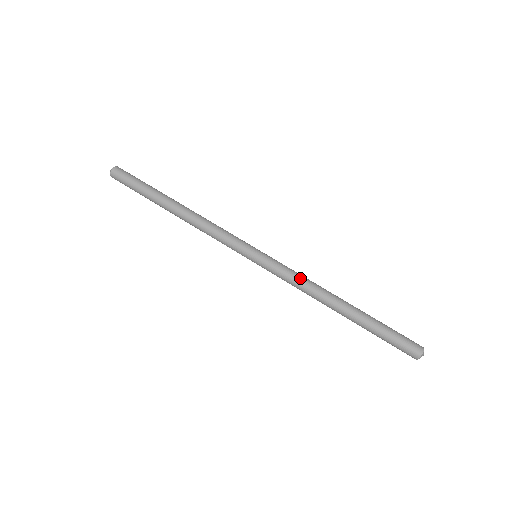
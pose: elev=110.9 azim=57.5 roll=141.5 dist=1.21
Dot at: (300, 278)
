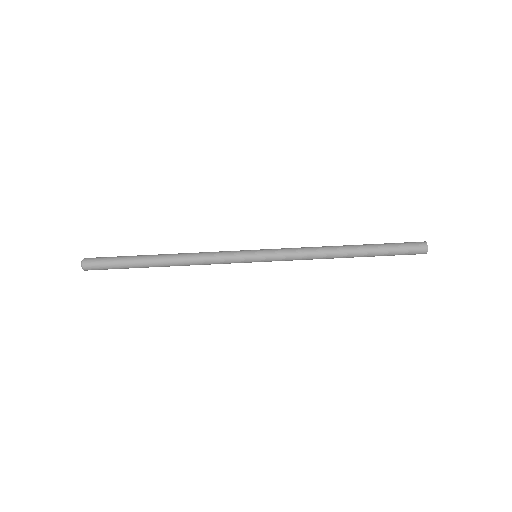
Dot at: (303, 247)
